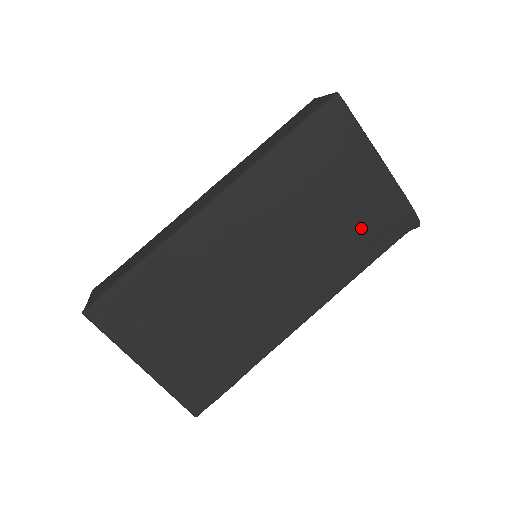
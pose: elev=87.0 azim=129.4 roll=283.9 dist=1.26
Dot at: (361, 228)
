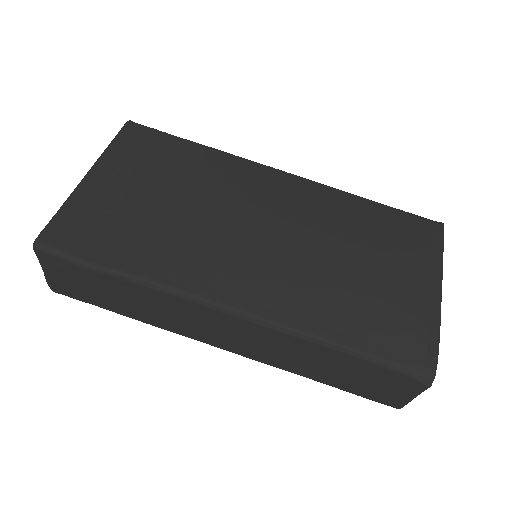
Dot at: (372, 303)
